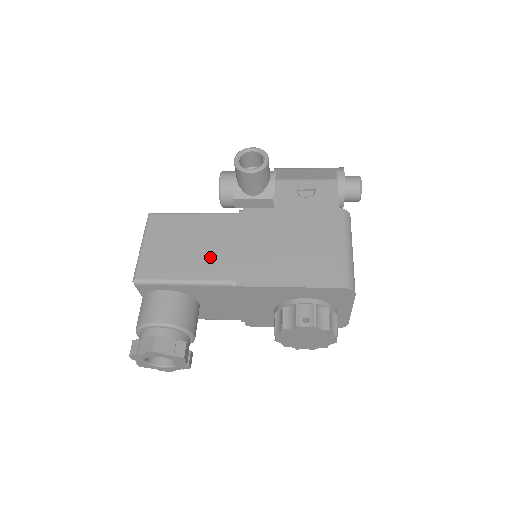
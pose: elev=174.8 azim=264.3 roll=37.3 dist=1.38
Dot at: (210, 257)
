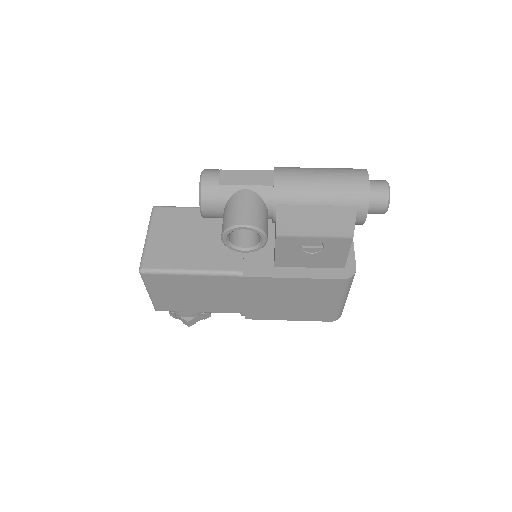
Dot at: (218, 302)
